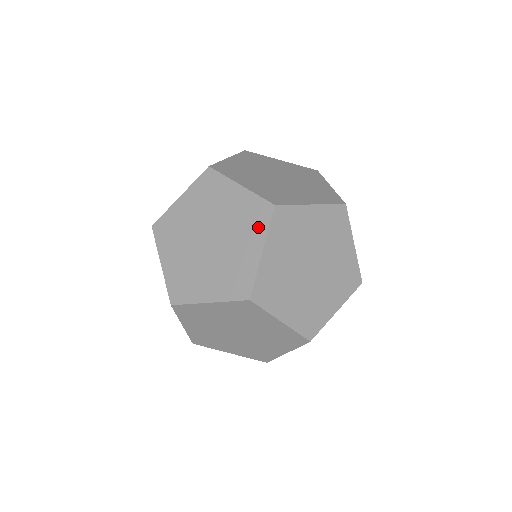
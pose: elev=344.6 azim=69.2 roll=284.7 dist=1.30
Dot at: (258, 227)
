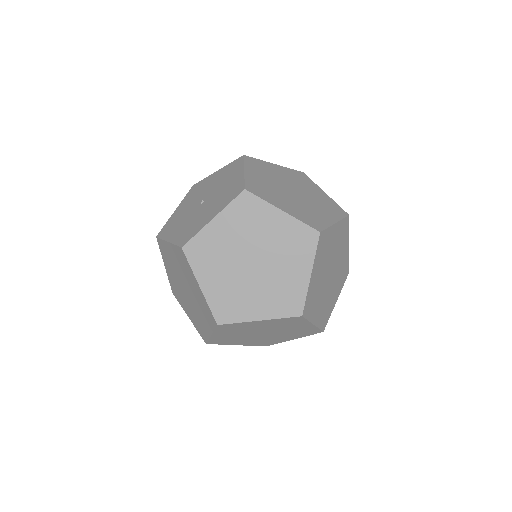
Dot at: (209, 322)
